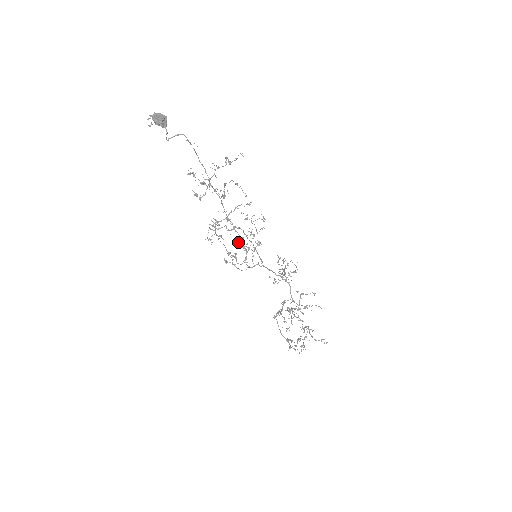
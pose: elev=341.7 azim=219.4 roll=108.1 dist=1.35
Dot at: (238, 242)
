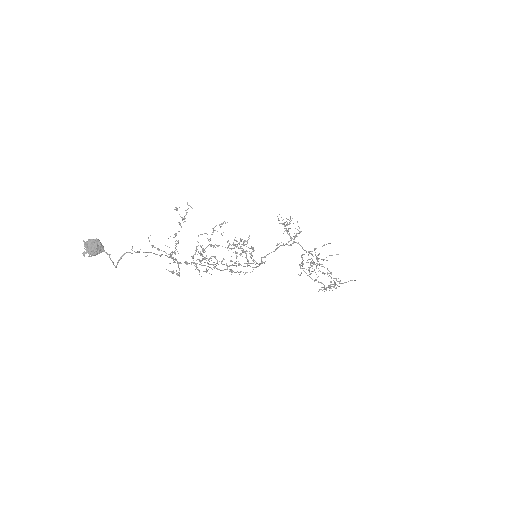
Dot at: (232, 244)
